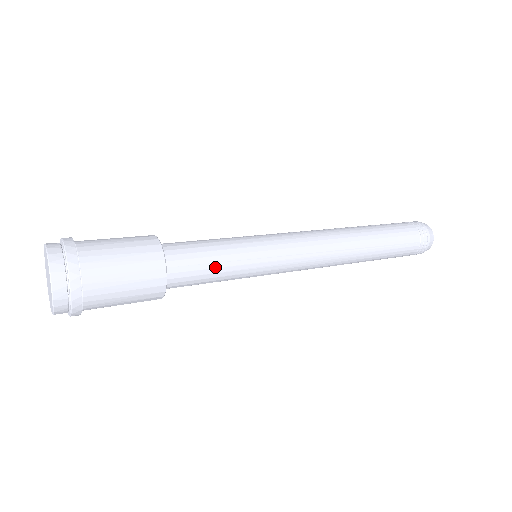
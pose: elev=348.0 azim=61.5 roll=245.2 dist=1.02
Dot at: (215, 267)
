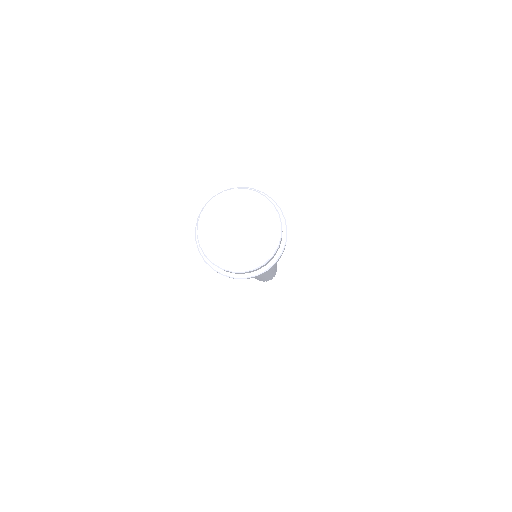
Dot at: occluded
